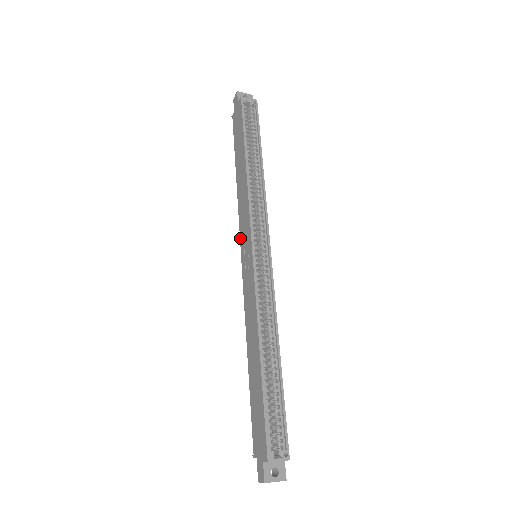
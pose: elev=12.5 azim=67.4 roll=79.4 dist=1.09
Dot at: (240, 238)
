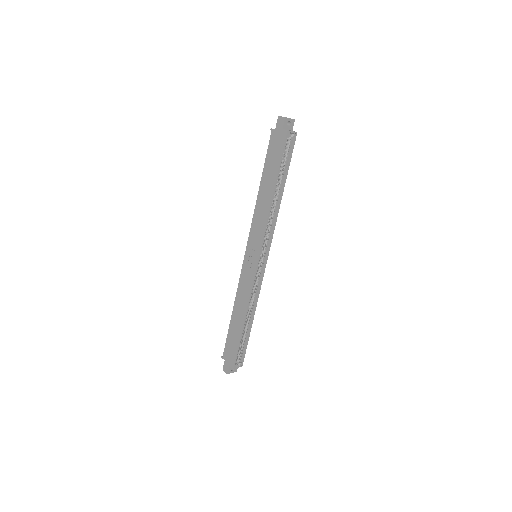
Dot at: (249, 238)
